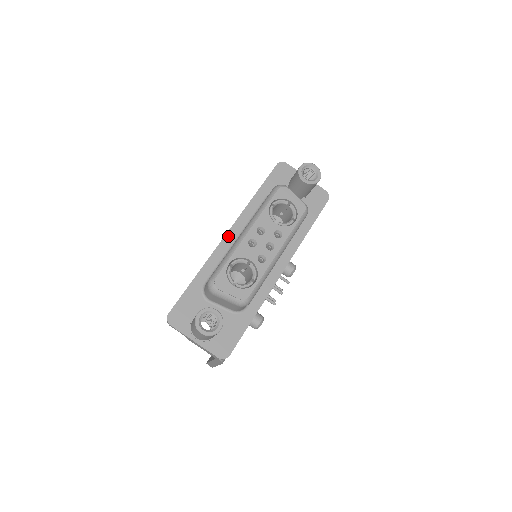
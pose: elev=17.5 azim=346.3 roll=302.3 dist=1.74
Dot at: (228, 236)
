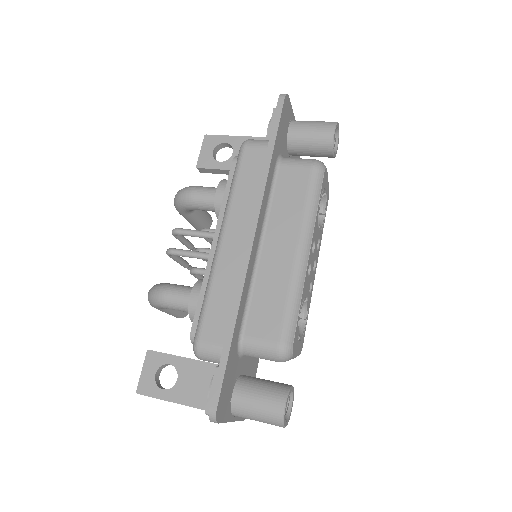
Dot at: (254, 245)
